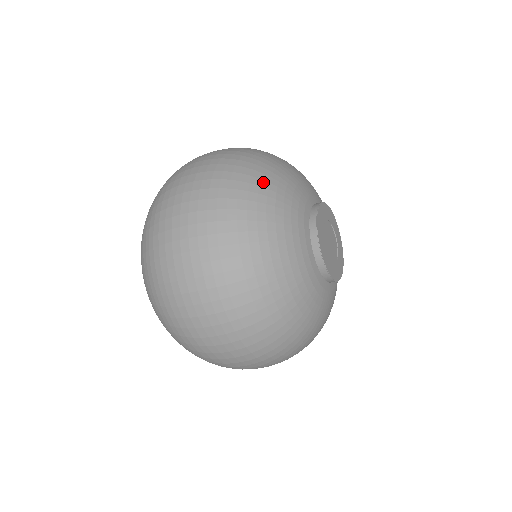
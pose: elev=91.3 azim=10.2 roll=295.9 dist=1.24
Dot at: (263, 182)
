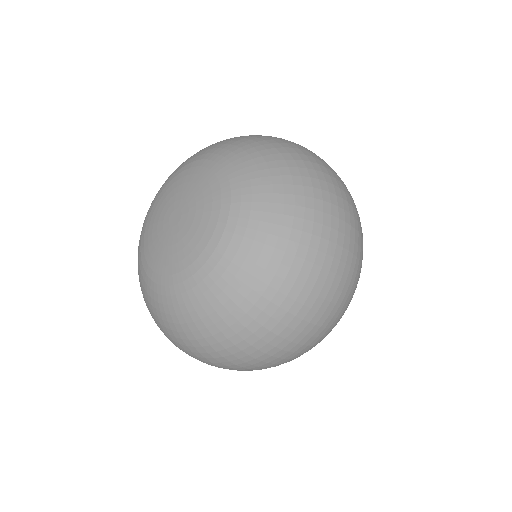
Dot at: occluded
